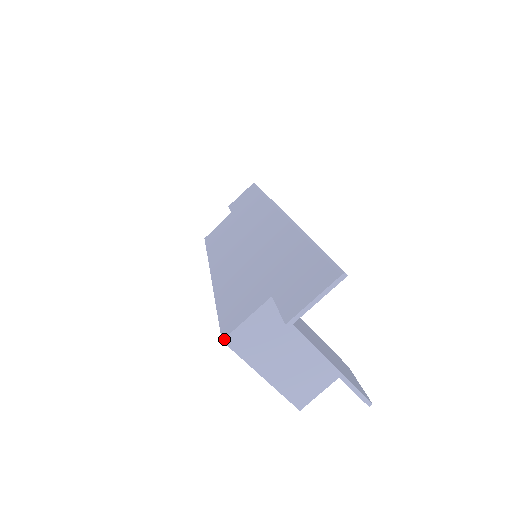
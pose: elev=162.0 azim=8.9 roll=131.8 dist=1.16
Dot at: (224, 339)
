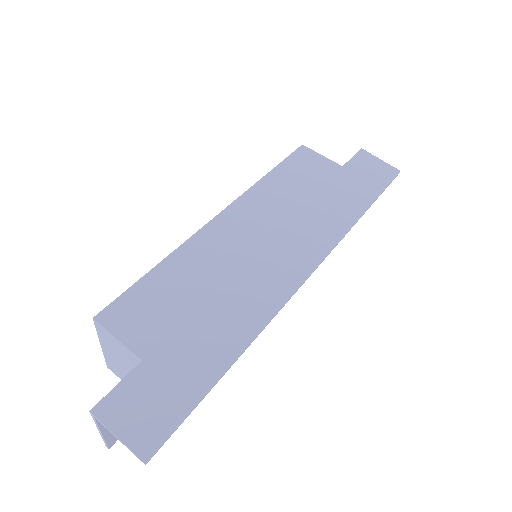
Dot at: (95, 320)
